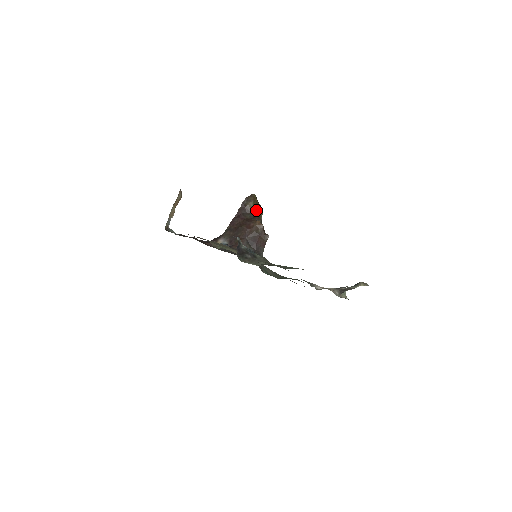
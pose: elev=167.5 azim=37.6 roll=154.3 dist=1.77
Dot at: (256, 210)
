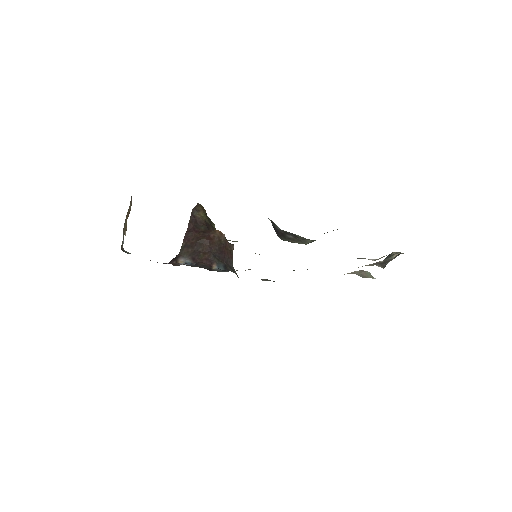
Dot at: (208, 221)
